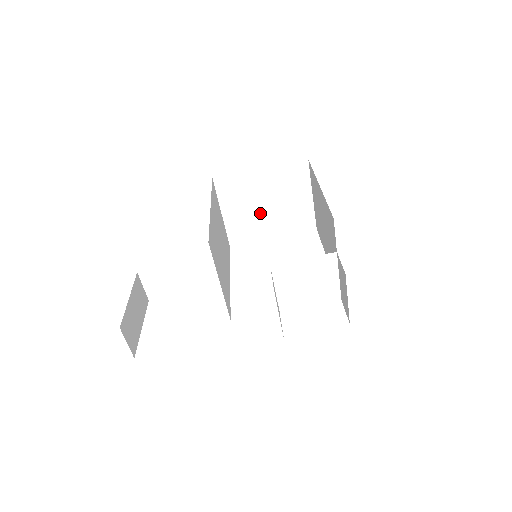
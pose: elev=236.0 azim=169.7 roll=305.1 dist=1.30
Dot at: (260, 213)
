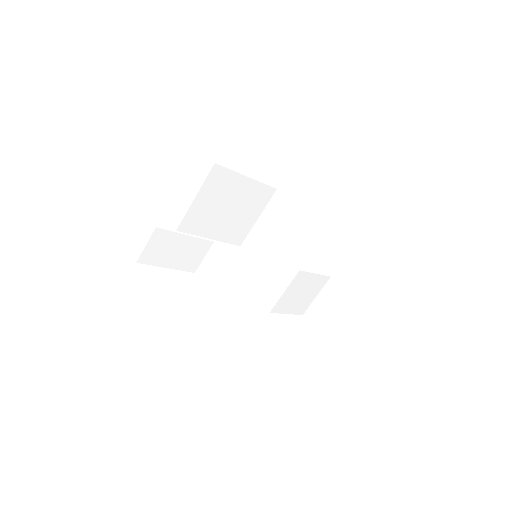
Dot at: (219, 214)
